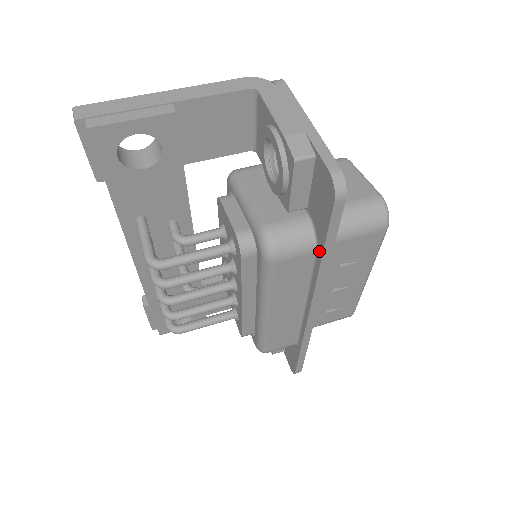
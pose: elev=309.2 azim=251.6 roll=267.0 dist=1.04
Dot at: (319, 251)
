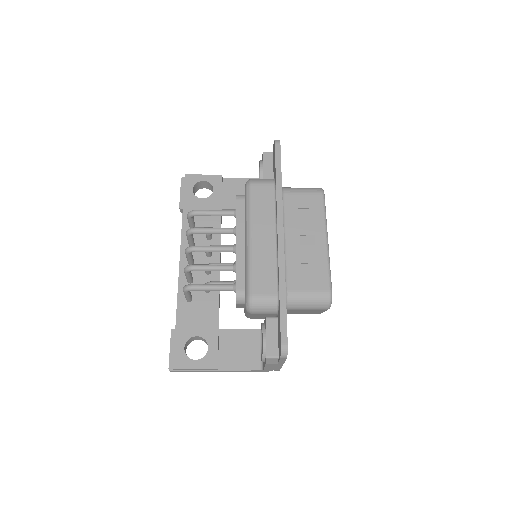
Dot at: (275, 180)
